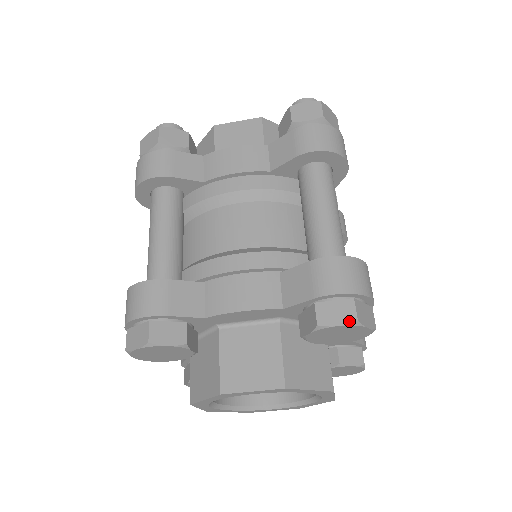
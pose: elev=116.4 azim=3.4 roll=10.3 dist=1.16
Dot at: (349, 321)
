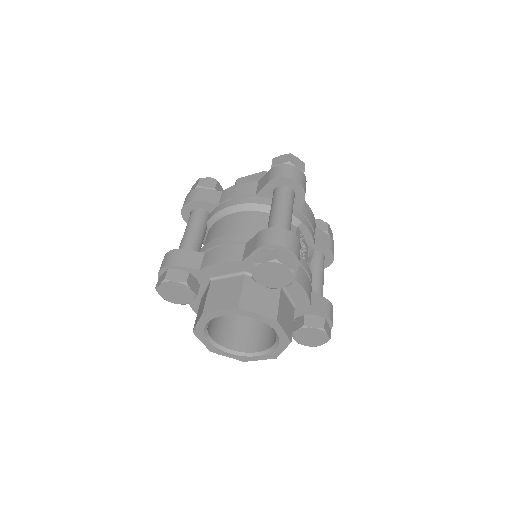
Dot at: (271, 259)
